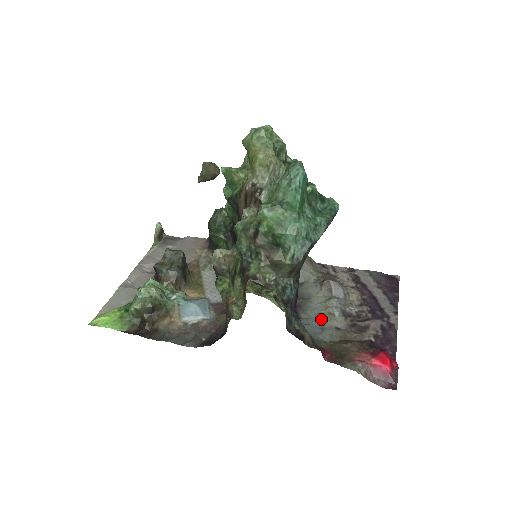
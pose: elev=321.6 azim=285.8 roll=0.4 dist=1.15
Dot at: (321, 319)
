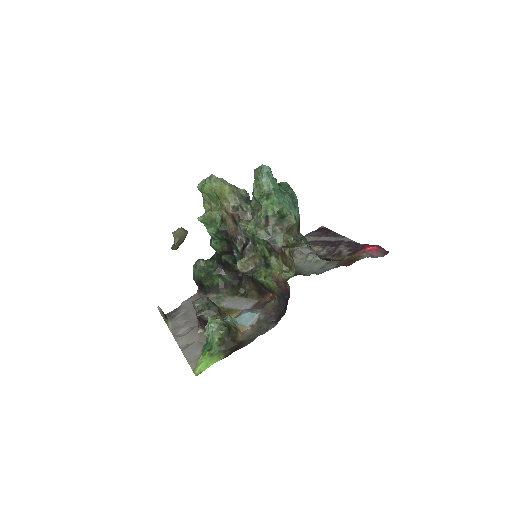
Dot at: (315, 267)
